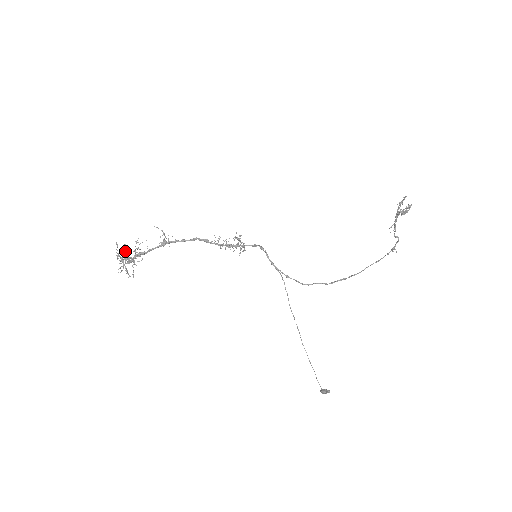
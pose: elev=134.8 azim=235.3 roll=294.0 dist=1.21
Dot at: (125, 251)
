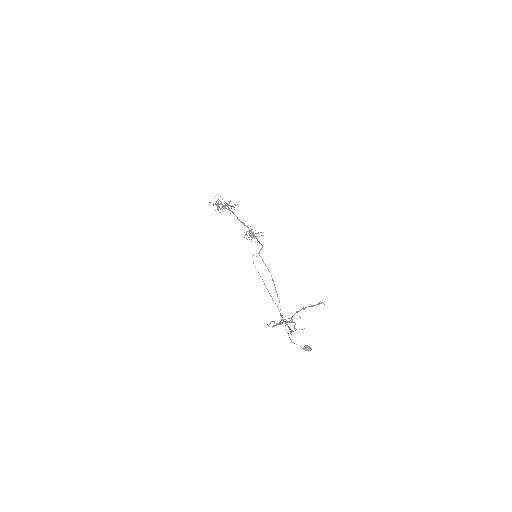
Dot at: occluded
